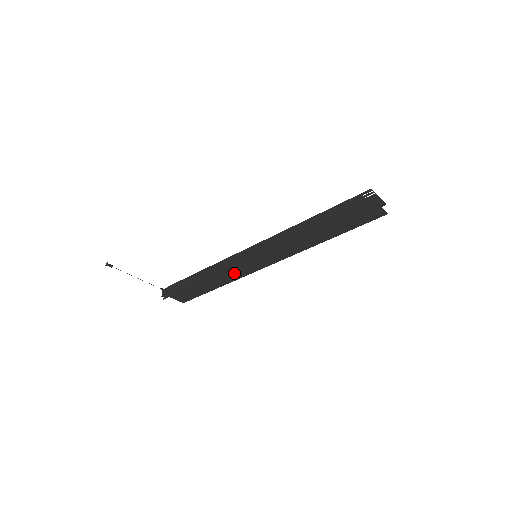
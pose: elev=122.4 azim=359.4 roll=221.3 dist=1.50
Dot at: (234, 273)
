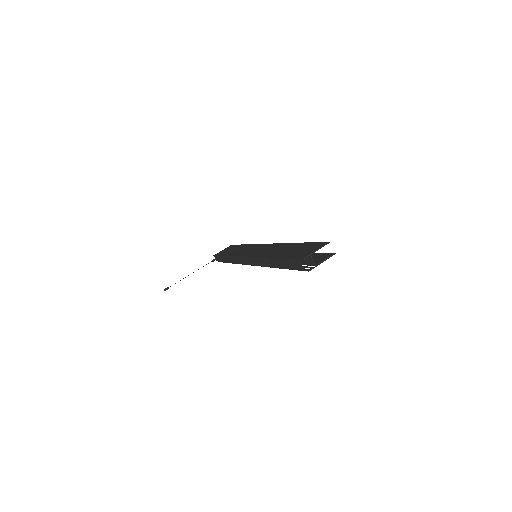
Dot at: occluded
